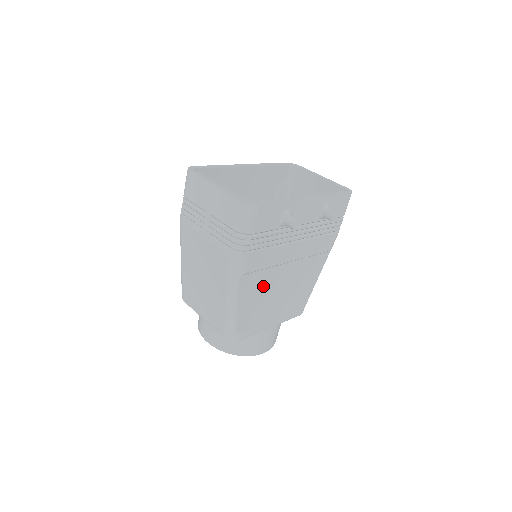
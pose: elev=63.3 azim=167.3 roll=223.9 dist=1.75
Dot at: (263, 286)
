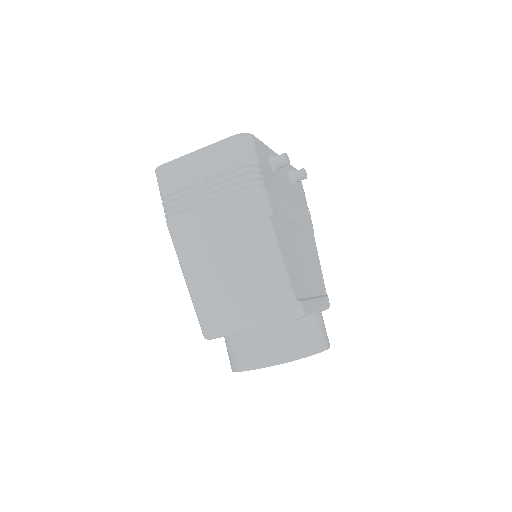
Dot at: (290, 245)
